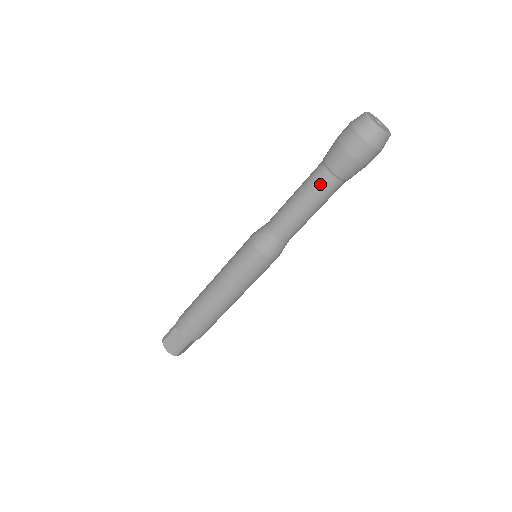
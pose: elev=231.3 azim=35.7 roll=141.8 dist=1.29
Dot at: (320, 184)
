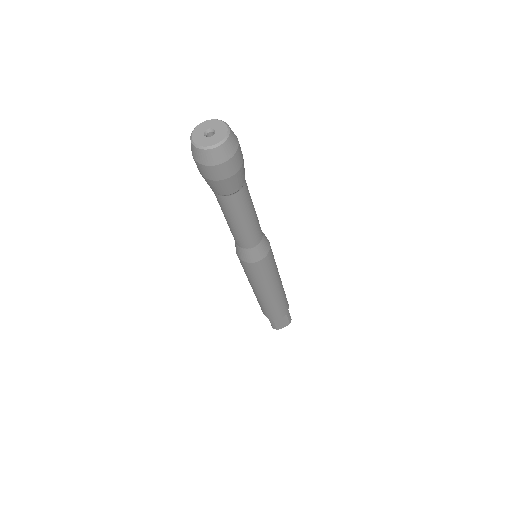
Dot at: (240, 203)
